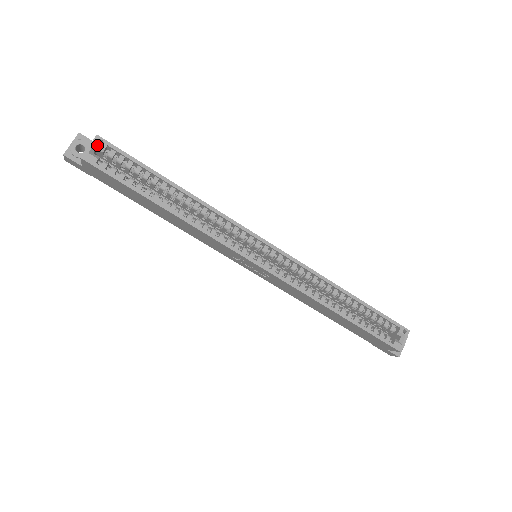
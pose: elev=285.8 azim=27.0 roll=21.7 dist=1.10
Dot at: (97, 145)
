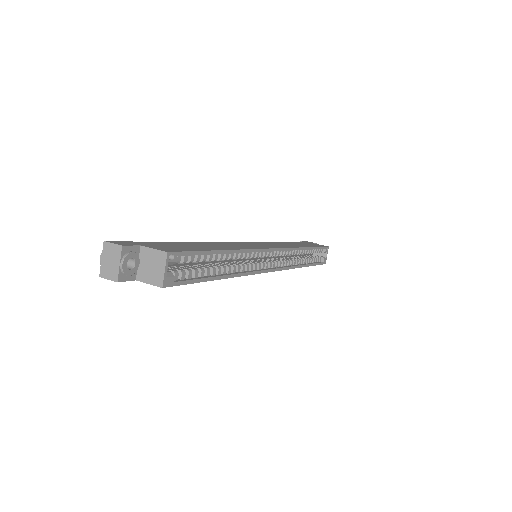
Dot at: (169, 263)
